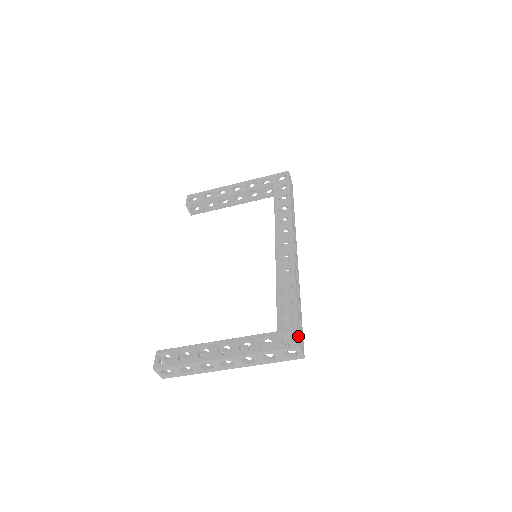
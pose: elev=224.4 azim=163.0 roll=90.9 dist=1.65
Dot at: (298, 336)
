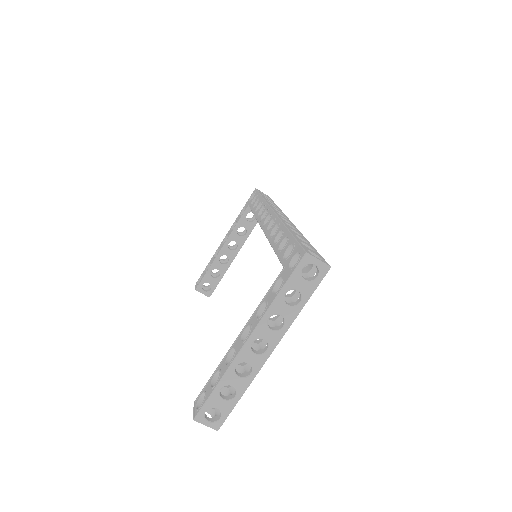
Dot at: (301, 248)
